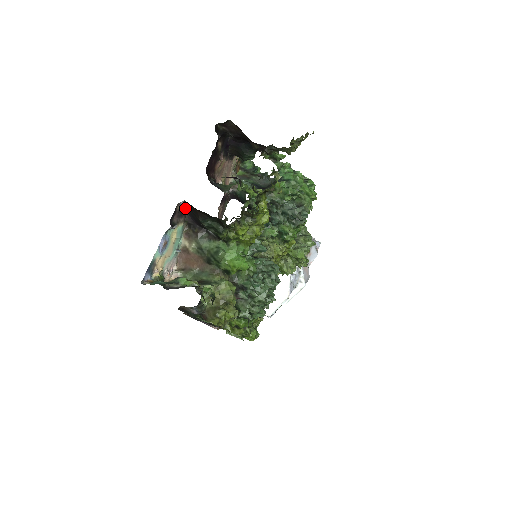
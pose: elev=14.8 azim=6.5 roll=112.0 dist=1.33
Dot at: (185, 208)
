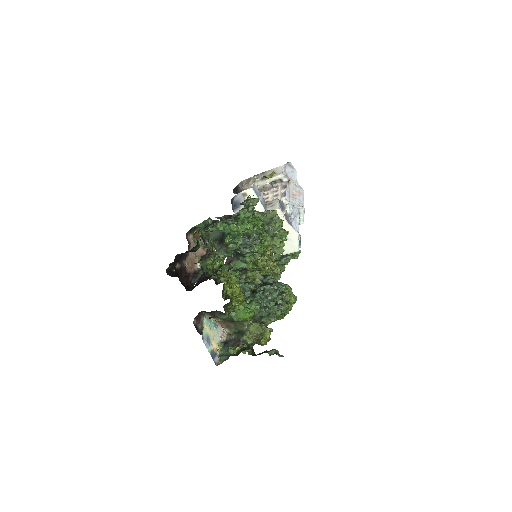
Dot at: (198, 314)
